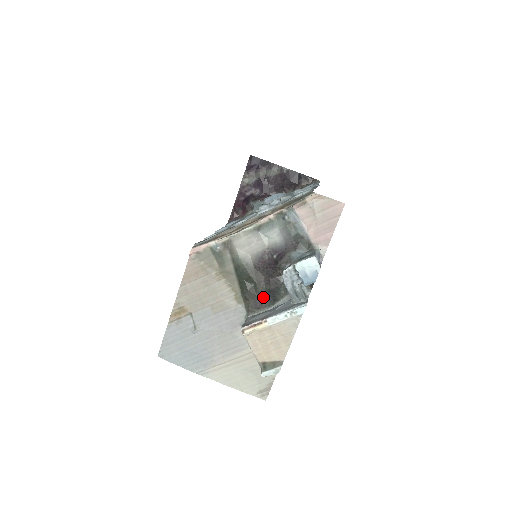
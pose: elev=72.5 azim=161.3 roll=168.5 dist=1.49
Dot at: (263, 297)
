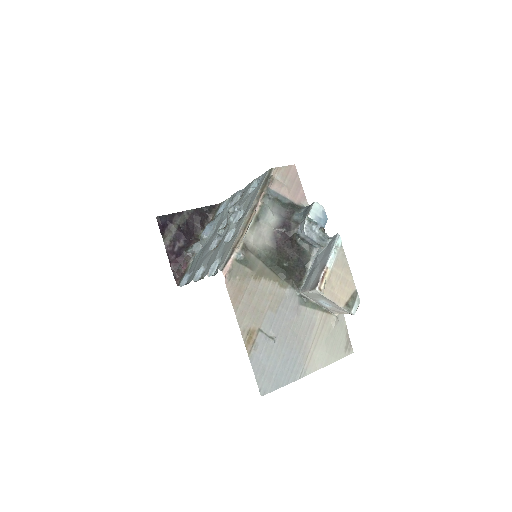
Dot at: (298, 268)
